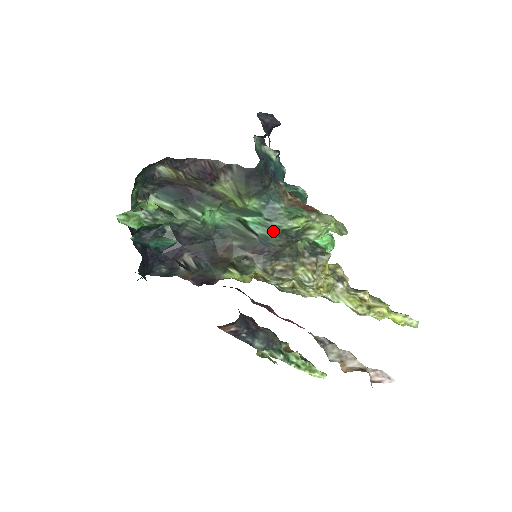
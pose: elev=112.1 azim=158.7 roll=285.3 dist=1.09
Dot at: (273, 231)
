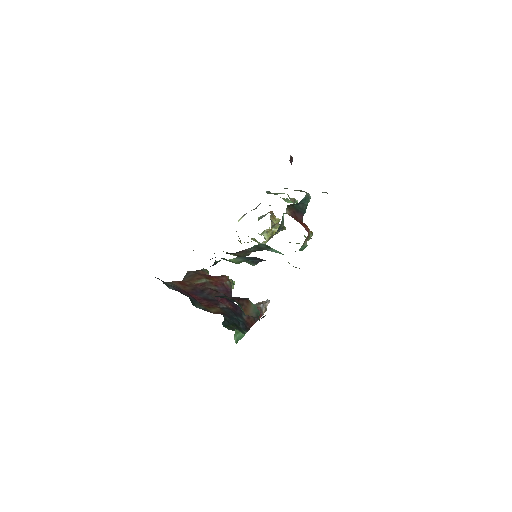
Dot at: occluded
